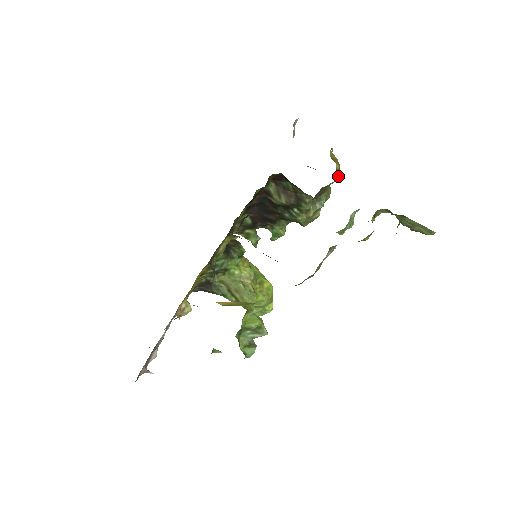
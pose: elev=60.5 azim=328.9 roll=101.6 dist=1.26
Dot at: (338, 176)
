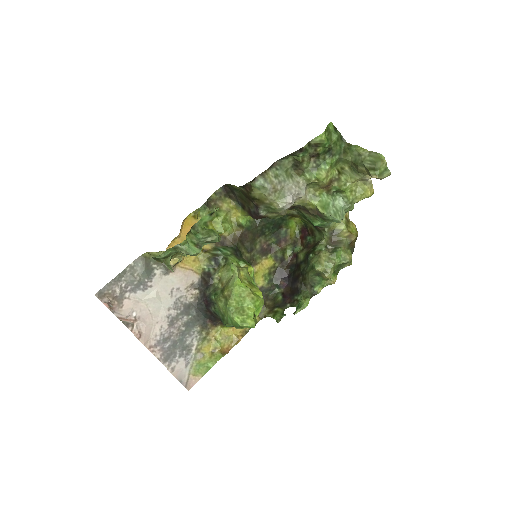
Dot at: (354, 234)
